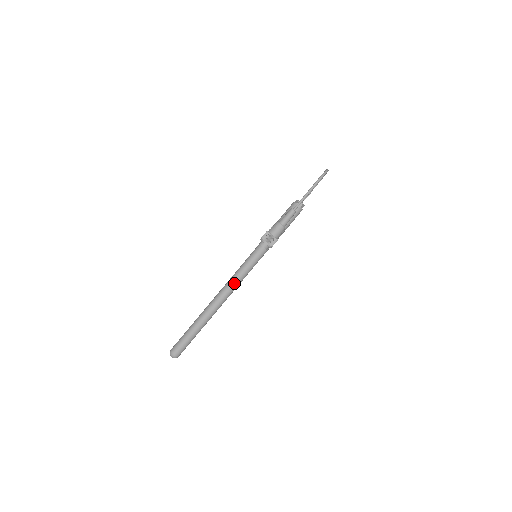
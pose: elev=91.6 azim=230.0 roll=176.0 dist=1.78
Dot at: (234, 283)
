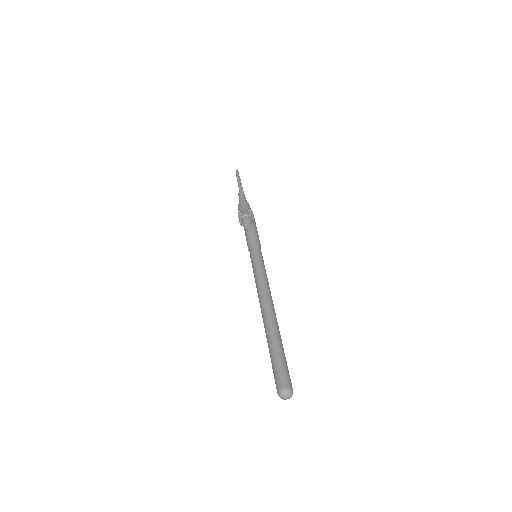
Dot at: (263, 285)
